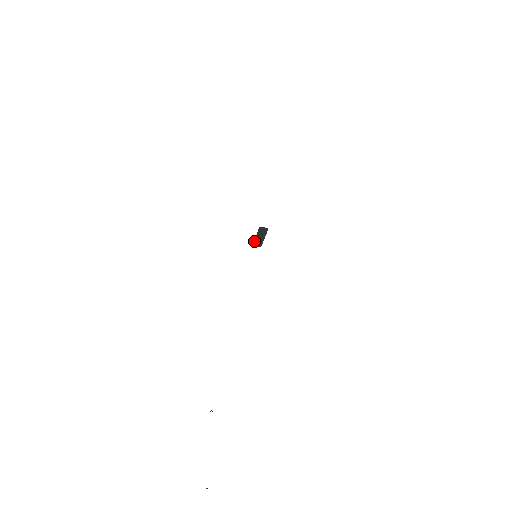
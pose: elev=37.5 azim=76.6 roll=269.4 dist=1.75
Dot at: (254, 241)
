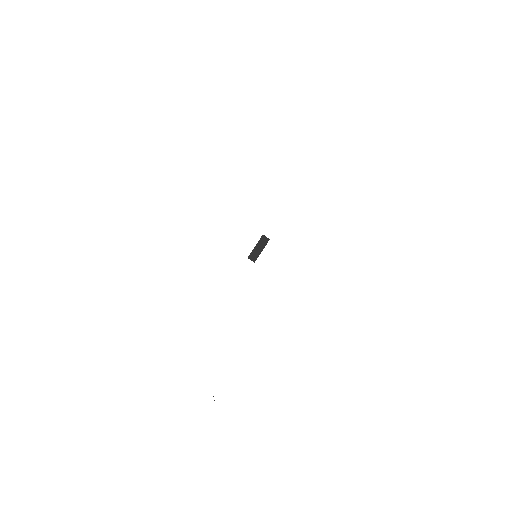
Dot at: (251, 252)
